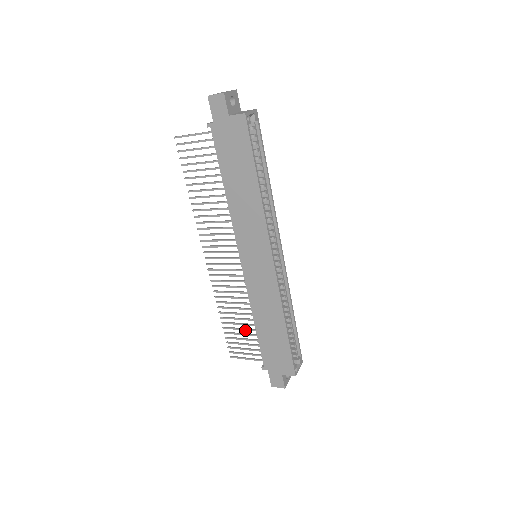
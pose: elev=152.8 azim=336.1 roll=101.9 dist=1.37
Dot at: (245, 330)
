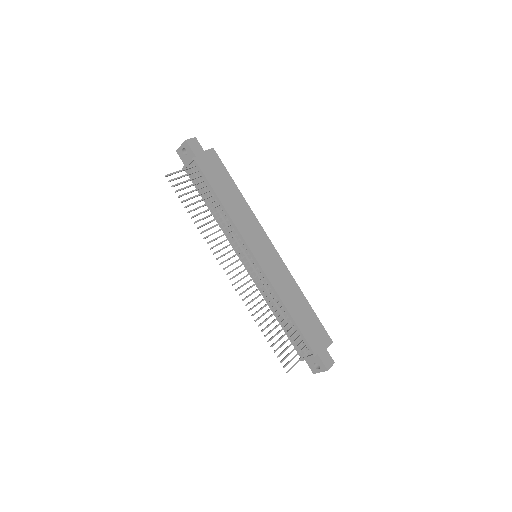
Dot at: occluded
